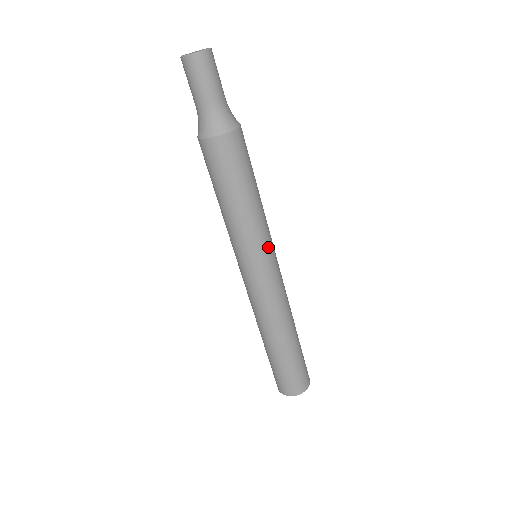
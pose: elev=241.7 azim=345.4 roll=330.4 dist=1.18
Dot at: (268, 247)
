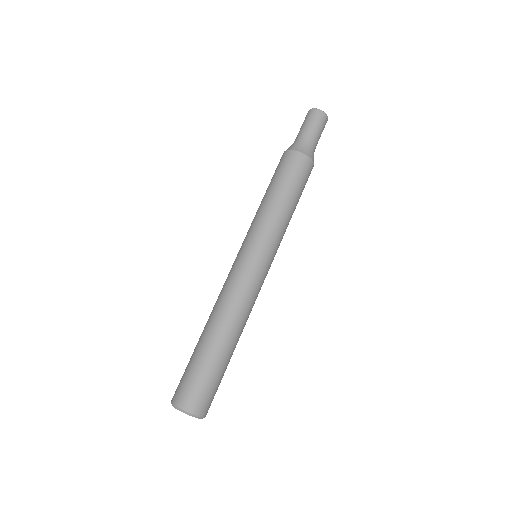
Dot at: (260, 241)
